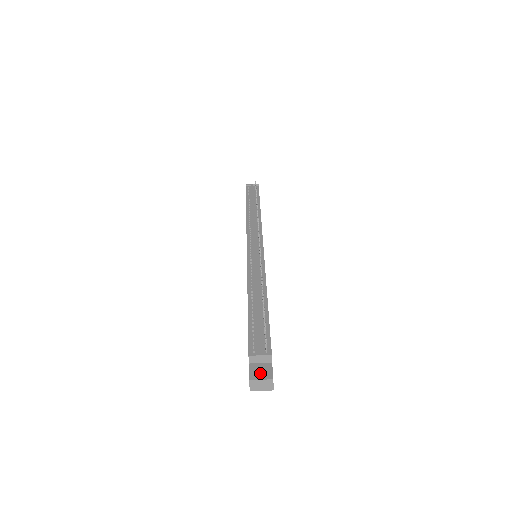
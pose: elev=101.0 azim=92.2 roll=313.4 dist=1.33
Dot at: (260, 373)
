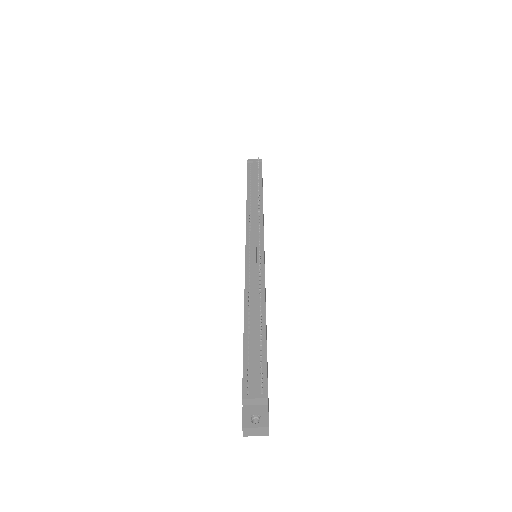
Dot at: (255, 417)
